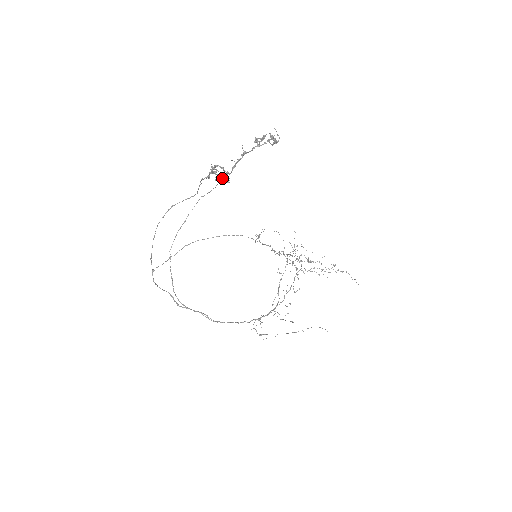
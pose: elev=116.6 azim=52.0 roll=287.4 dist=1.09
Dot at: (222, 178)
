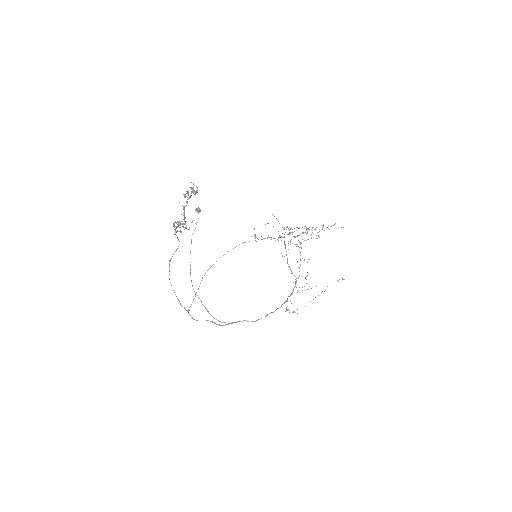
Dot at: (198, 213)
